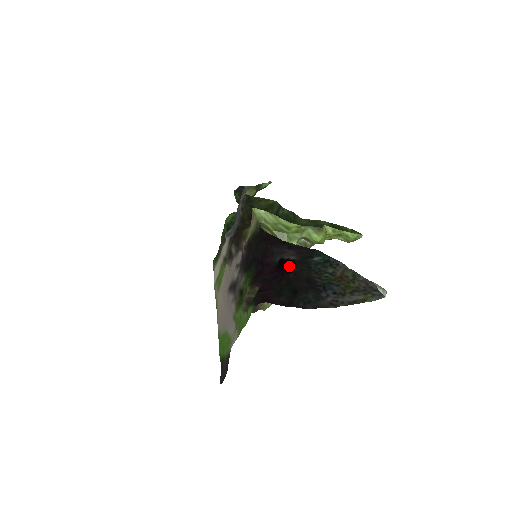
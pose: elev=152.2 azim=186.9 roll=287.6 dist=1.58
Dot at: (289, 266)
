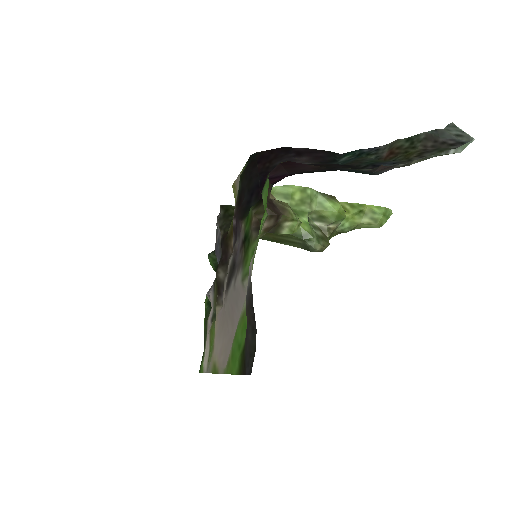
Dot at: occluded
